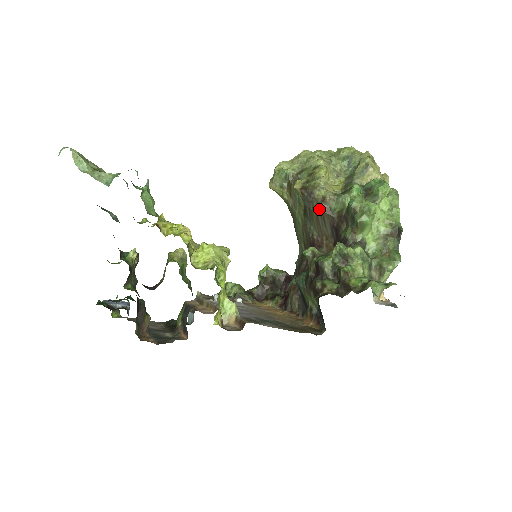
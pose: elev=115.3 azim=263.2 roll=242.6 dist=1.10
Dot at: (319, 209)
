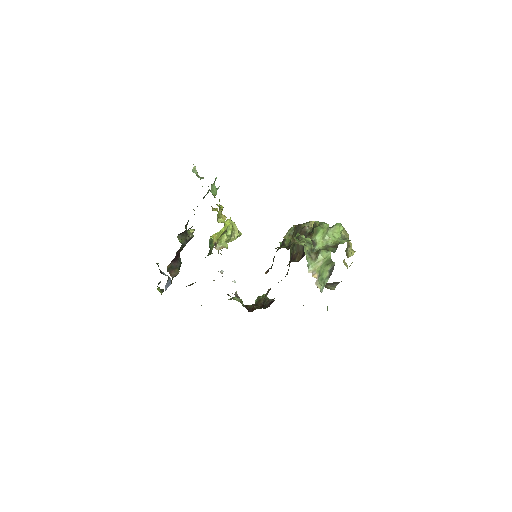
Dot at: (300, 232)
